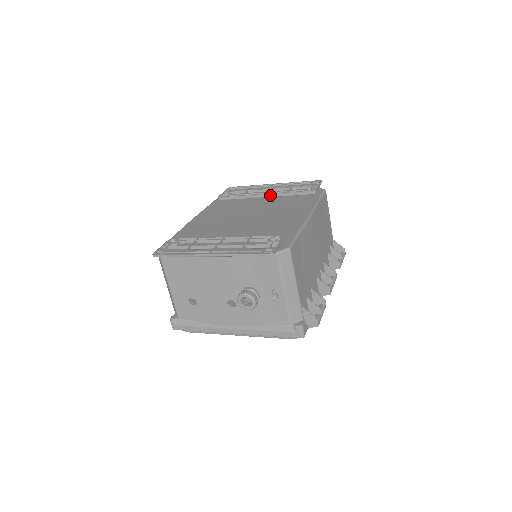
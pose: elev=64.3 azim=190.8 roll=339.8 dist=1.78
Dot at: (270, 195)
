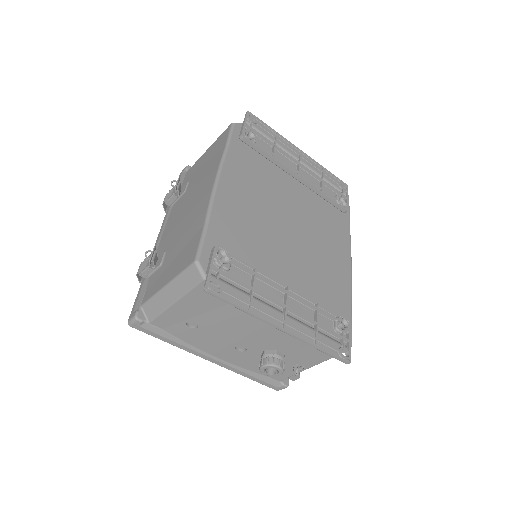
Dot at: (304, 182)
